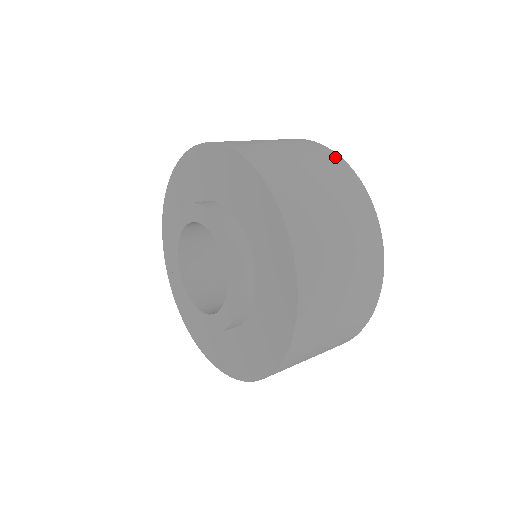
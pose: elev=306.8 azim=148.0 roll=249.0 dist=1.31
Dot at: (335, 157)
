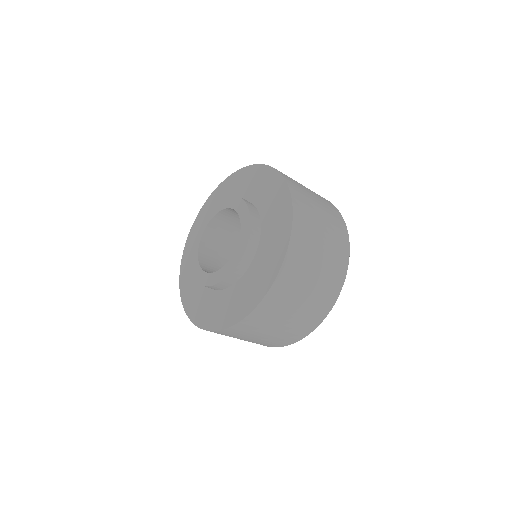
Dot at: (339, 285)
